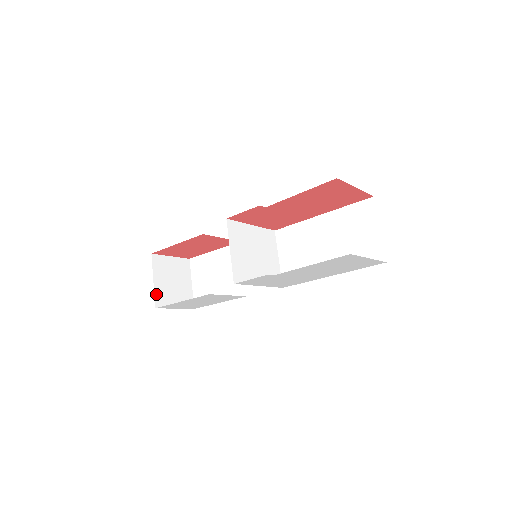
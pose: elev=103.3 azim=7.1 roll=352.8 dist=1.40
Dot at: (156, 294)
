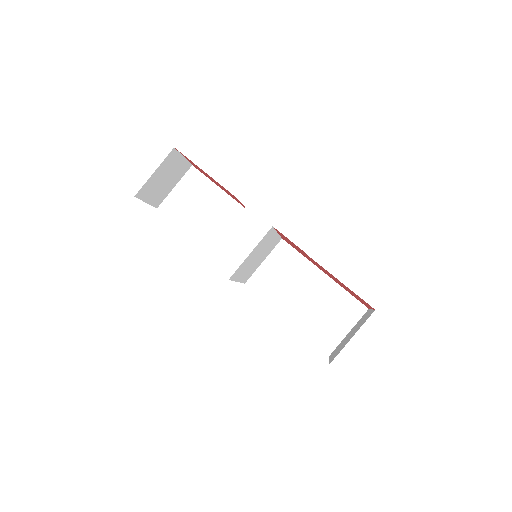
Dot at: (145, 184)
